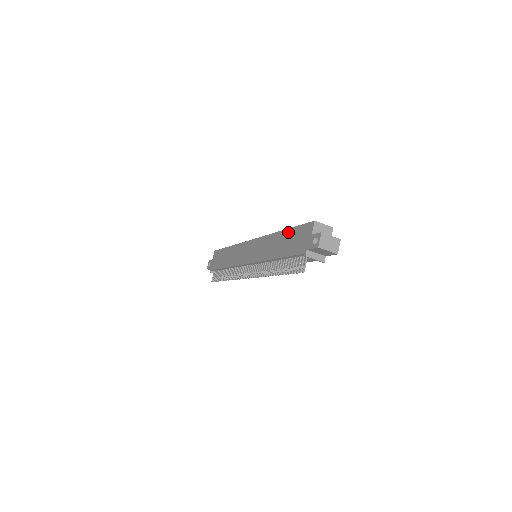
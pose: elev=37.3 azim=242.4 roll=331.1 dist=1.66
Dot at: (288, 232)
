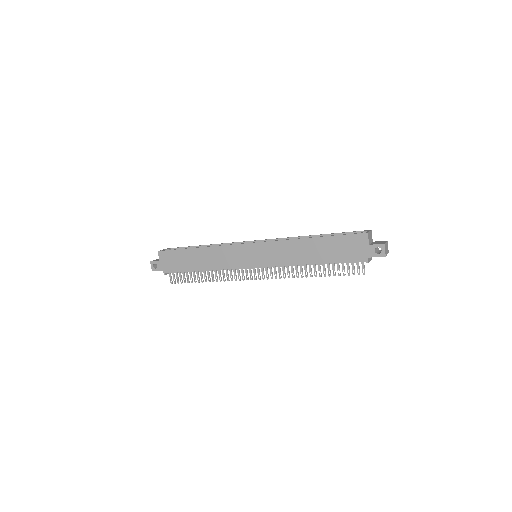
Dot at: (325, 240)
